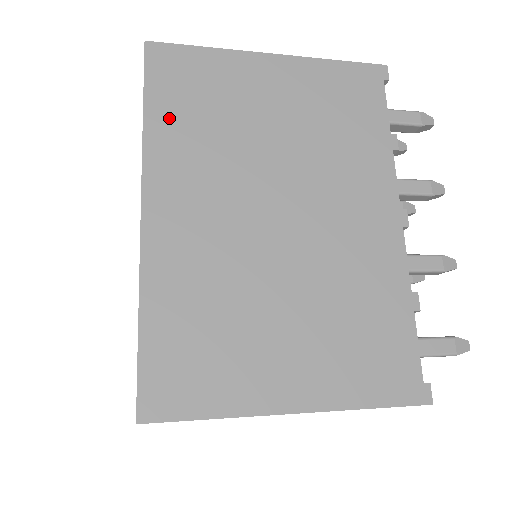
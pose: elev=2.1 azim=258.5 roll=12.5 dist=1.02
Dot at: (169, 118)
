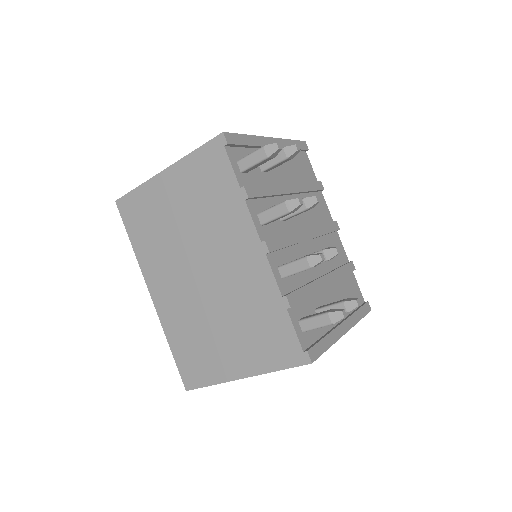
Dot at: (140, 241)
